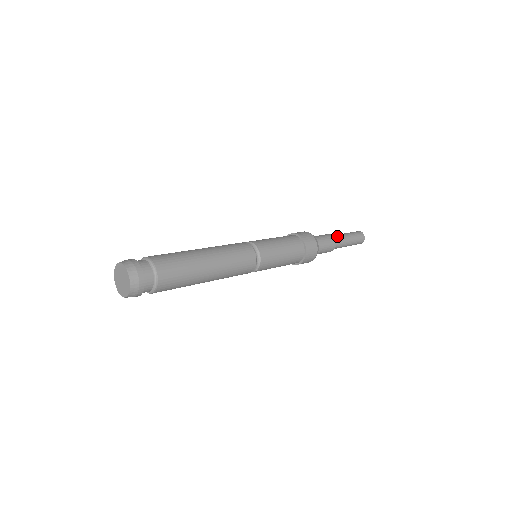
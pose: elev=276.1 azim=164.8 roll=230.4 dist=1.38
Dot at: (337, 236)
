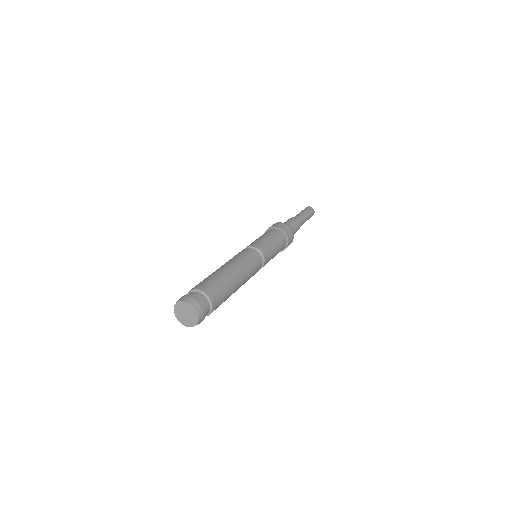
Dot at: (295, 217)
